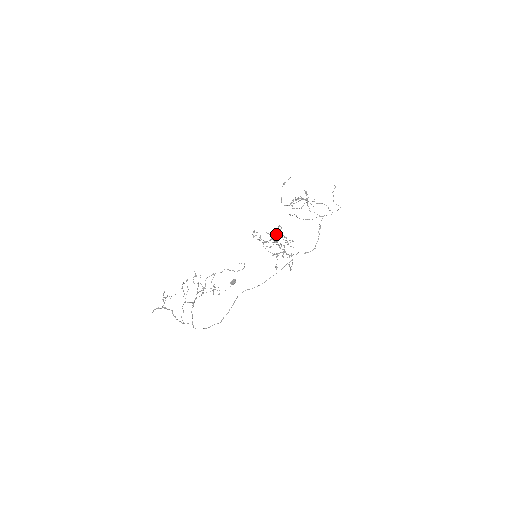
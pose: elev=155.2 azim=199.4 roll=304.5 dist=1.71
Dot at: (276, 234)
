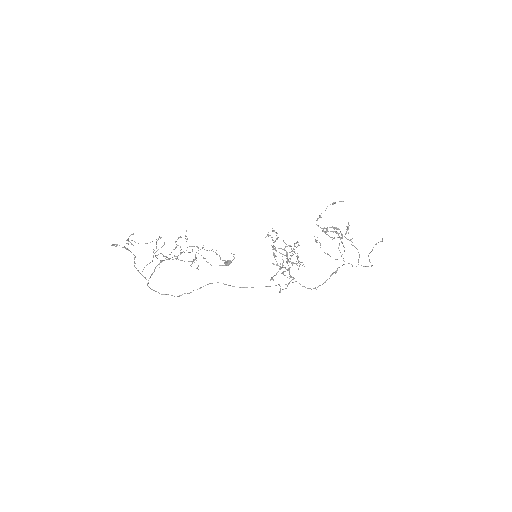
Dot at: occluded
